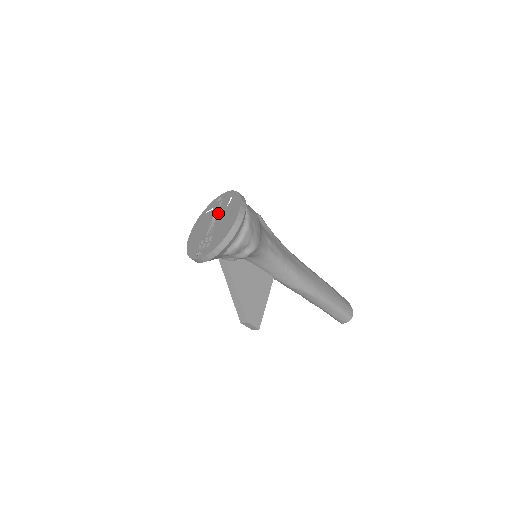
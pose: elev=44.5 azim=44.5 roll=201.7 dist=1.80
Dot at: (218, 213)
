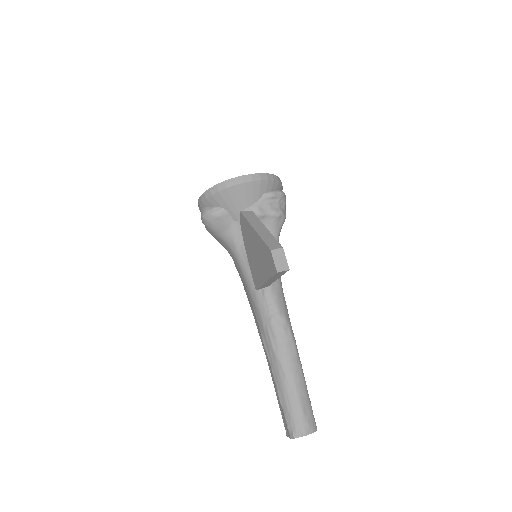
Dot at: occluded
